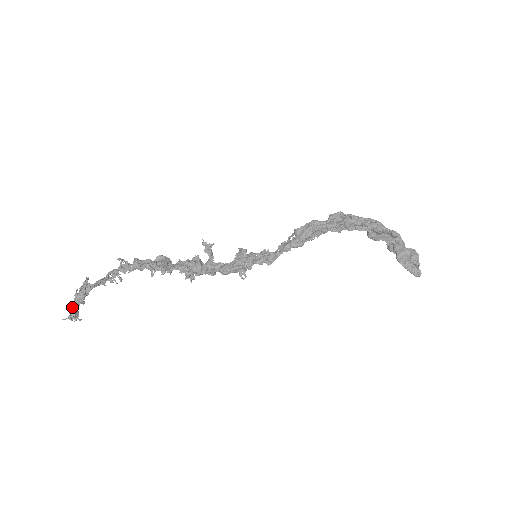
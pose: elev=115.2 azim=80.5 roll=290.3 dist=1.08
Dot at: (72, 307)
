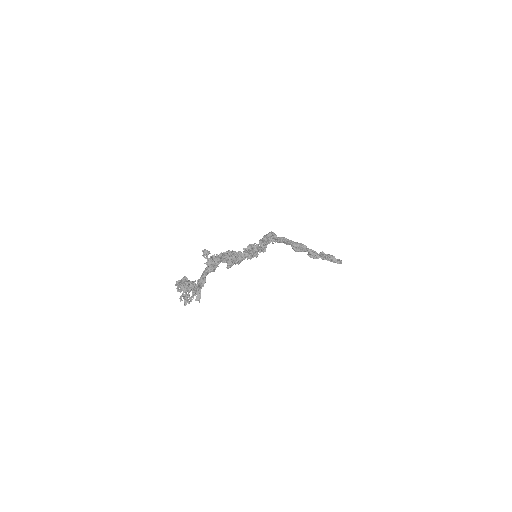
Dot at: (182, 287)
